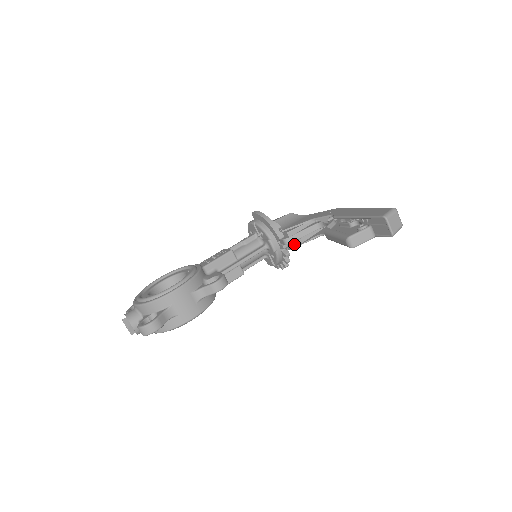
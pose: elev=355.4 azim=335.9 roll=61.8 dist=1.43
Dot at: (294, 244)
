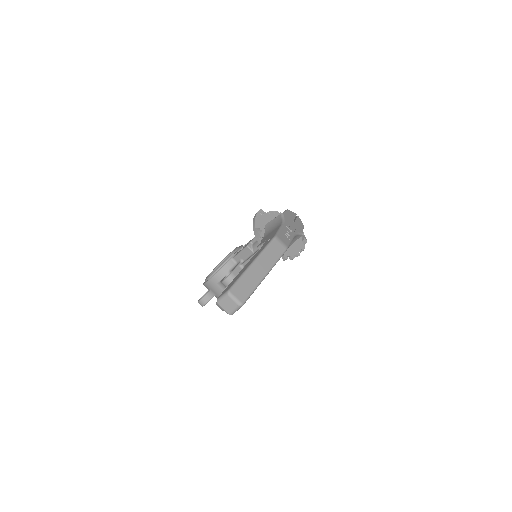
Dot at: occluded
